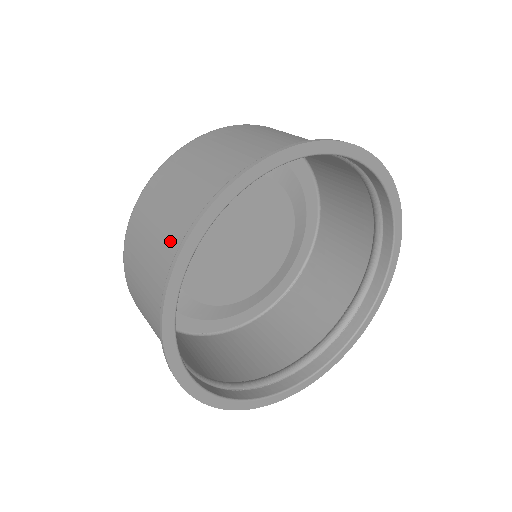
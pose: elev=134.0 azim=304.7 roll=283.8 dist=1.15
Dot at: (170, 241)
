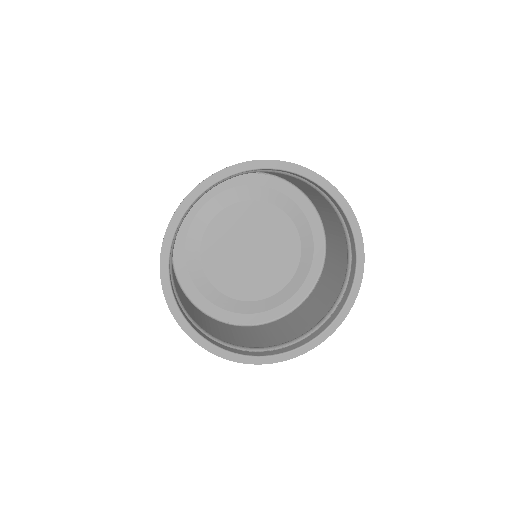
Dot at: occluded
